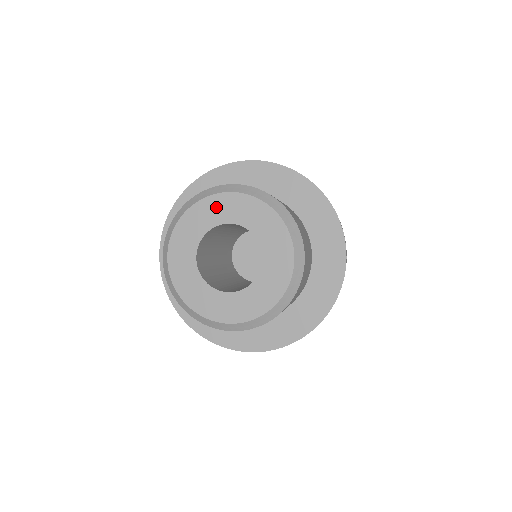
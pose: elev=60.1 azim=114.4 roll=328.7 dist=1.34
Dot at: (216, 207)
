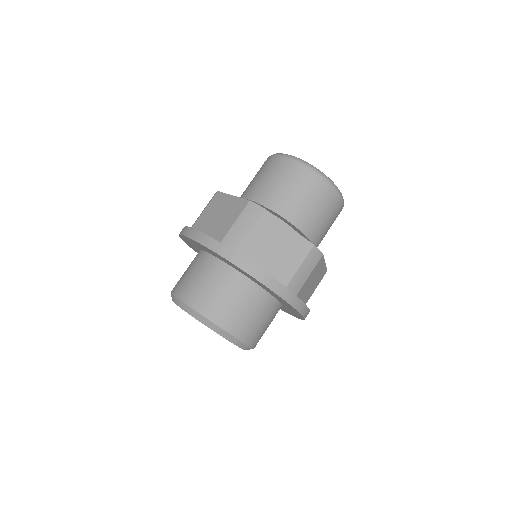
Dot at: occluded
